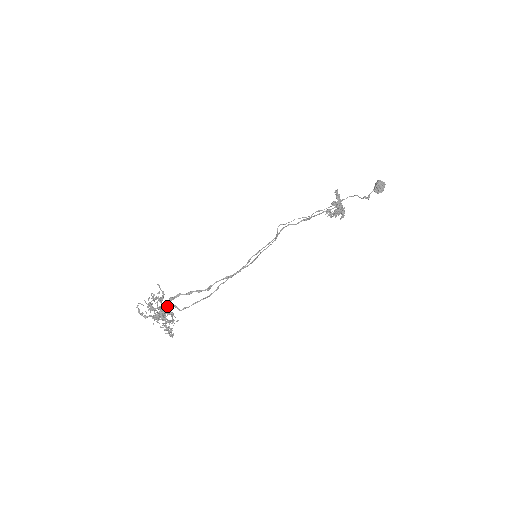
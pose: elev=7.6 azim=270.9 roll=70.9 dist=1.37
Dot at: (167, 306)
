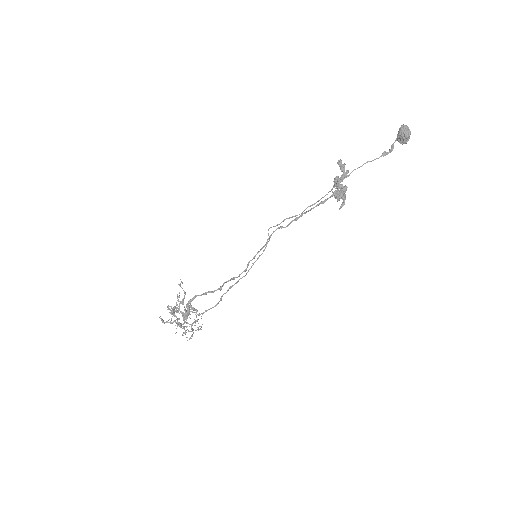
Dot at: (184, 315)
